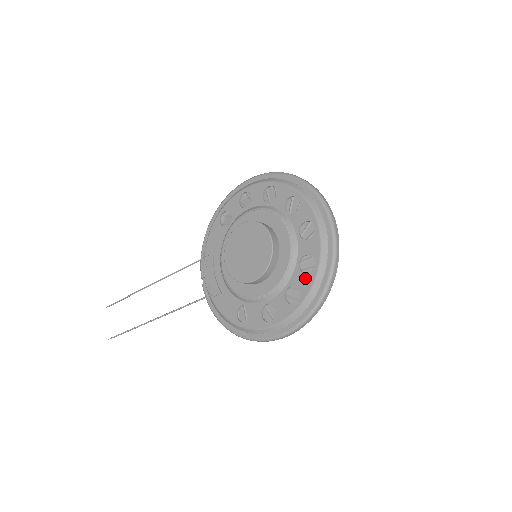
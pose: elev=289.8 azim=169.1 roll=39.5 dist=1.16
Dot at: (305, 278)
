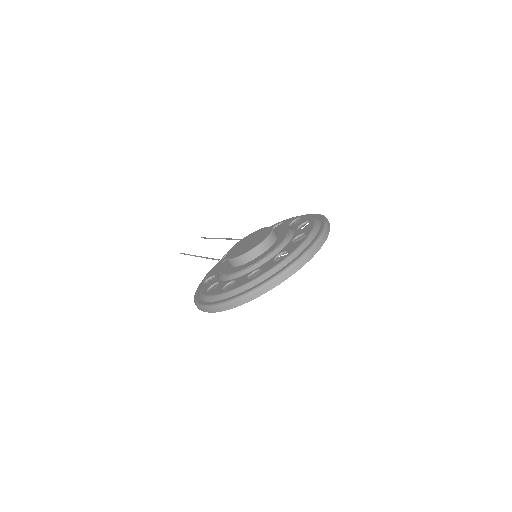
Dot at: (243, 281)
